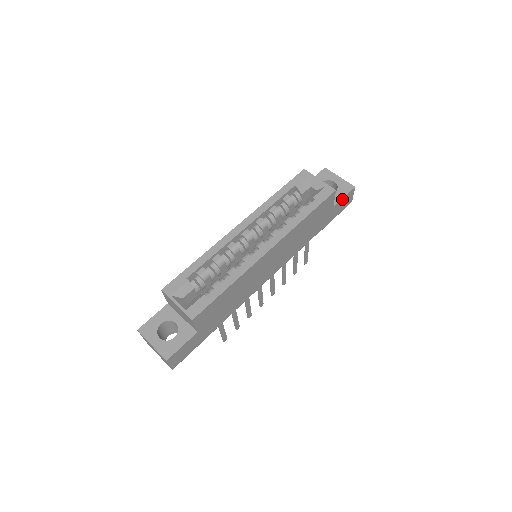
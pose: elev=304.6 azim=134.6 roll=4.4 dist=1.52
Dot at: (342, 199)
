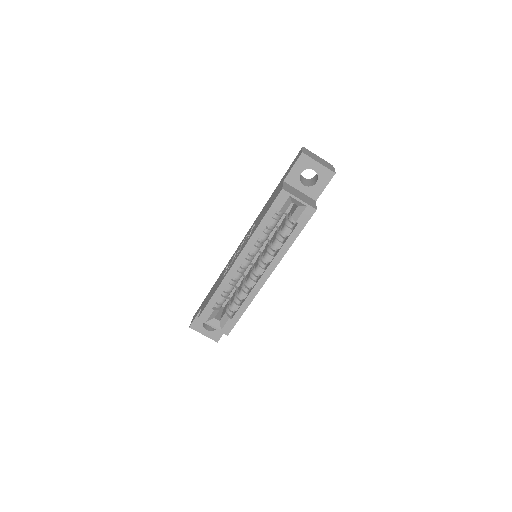
Dot at: occluded
